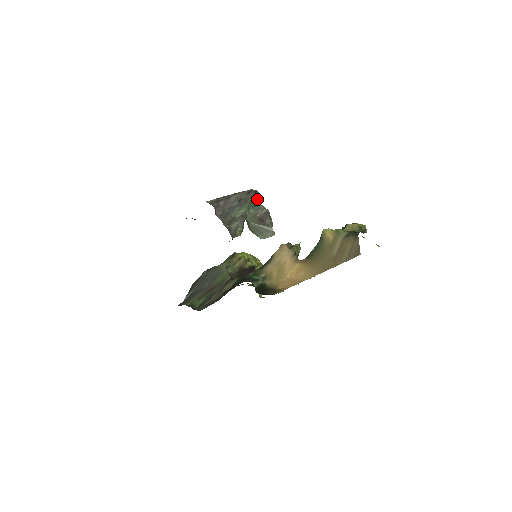
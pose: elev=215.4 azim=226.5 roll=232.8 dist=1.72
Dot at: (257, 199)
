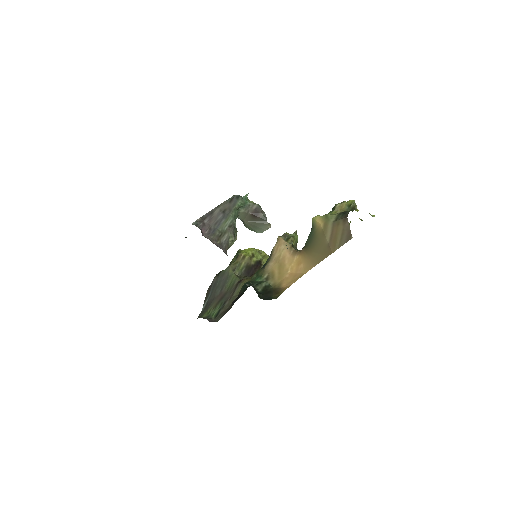
Dot at: (241, 204)
